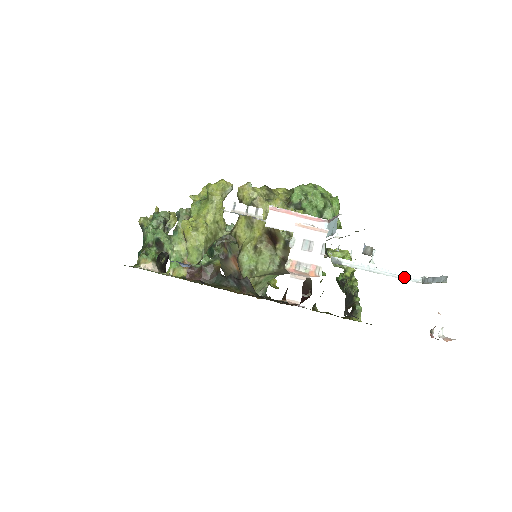
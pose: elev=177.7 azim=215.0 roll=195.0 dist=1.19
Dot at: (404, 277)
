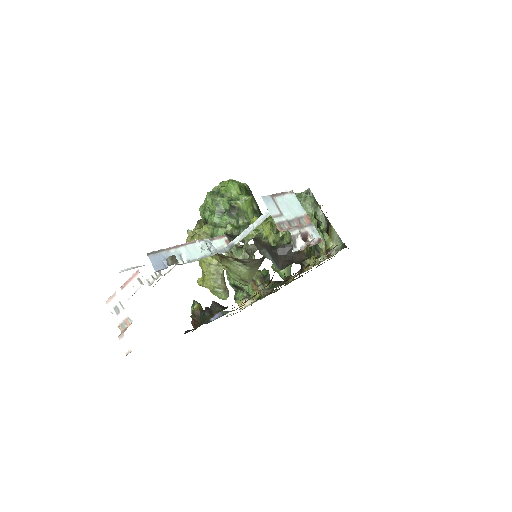
Dot at: occluded
